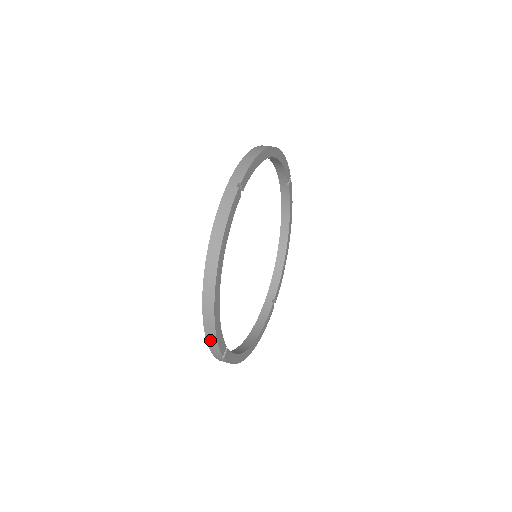
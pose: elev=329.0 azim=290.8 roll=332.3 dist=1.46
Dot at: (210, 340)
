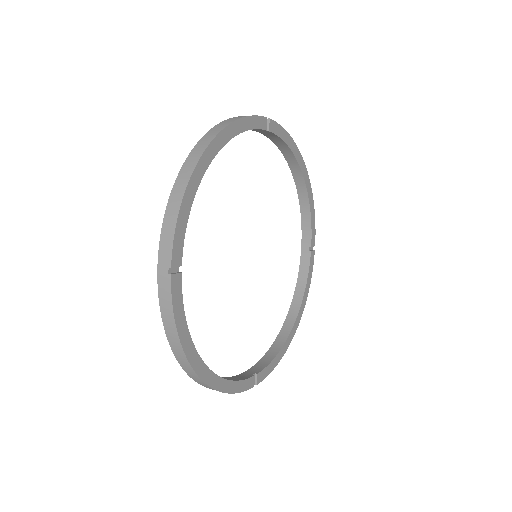
Dot at: (167, 224)
